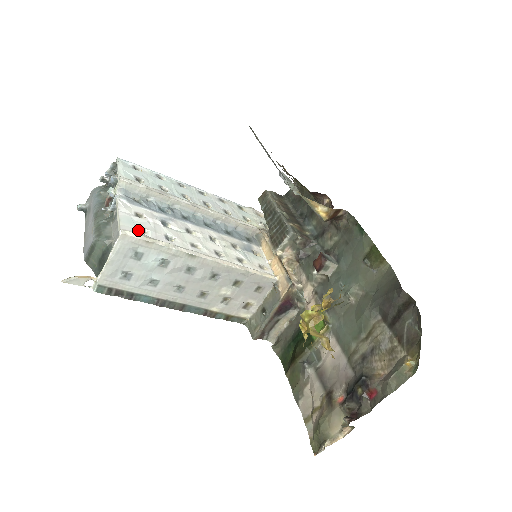
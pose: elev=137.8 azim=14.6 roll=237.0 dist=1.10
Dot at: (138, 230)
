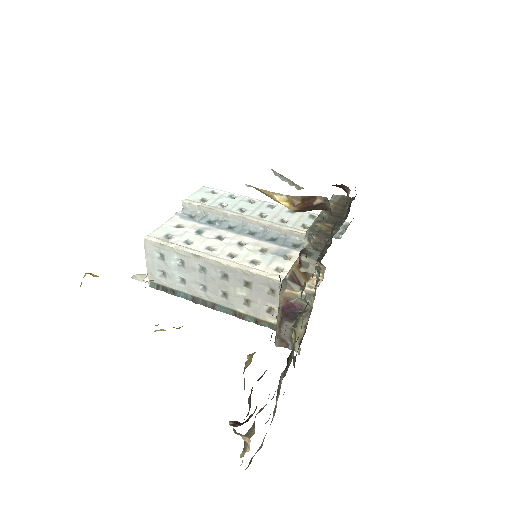
Dot at: (164, 236)
